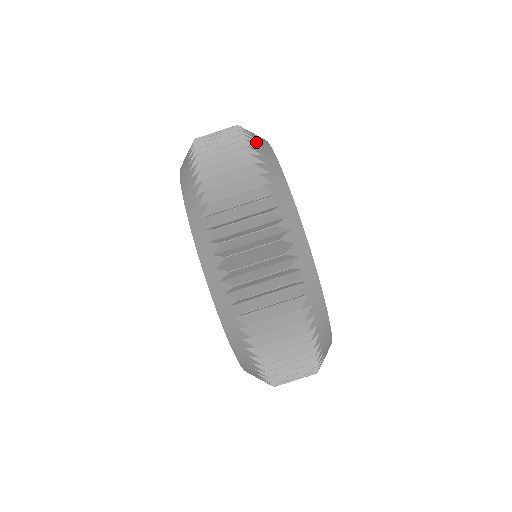
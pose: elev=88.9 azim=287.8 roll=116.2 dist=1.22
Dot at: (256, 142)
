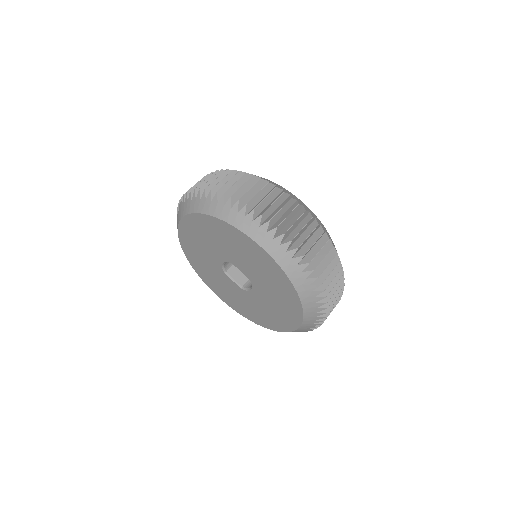
Dot at: (268, 181)
